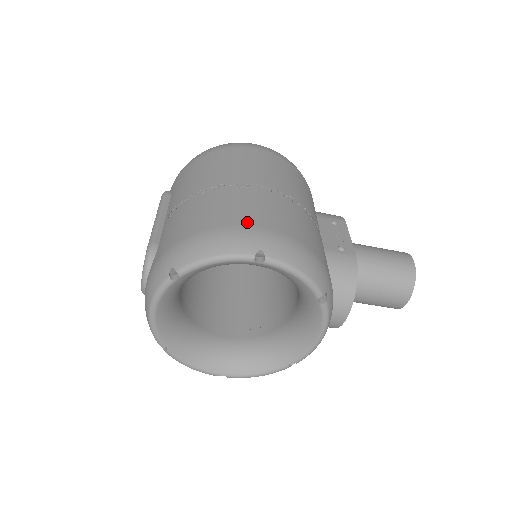
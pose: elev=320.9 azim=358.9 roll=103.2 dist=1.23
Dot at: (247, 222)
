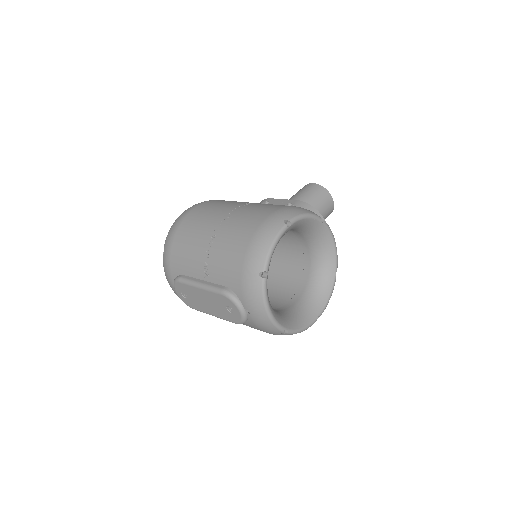
Dot at: (260, 220)
